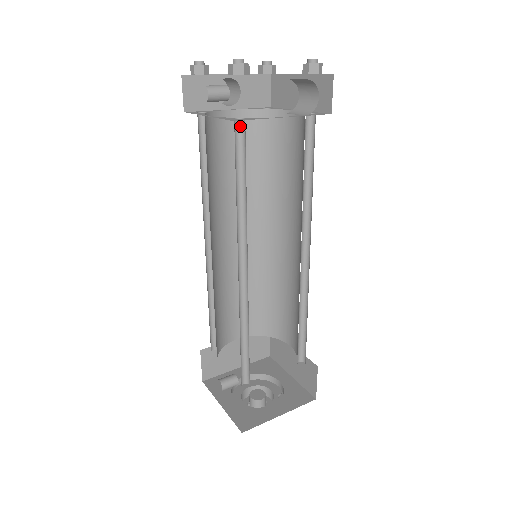
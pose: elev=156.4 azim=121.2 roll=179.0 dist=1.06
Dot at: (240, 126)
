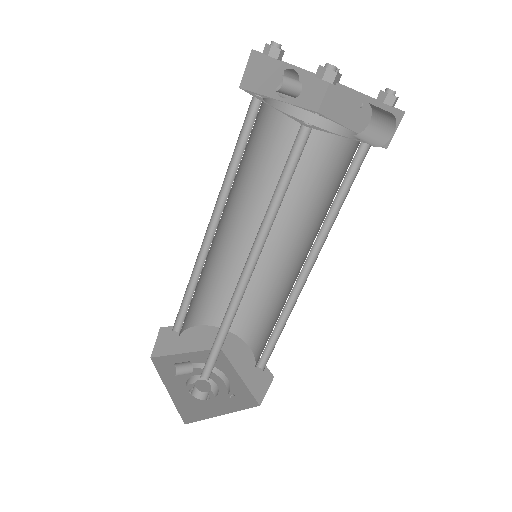
Dot at: (304, 131)
